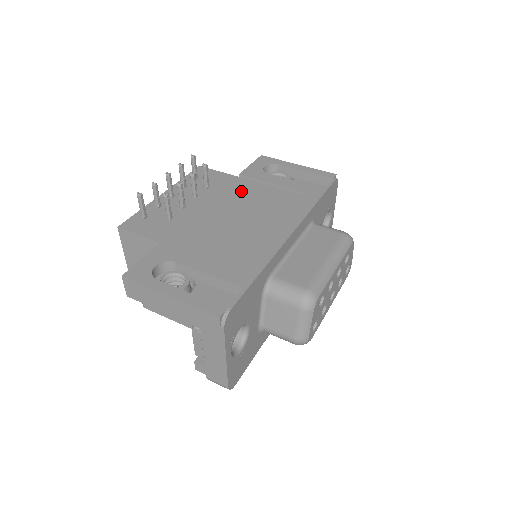
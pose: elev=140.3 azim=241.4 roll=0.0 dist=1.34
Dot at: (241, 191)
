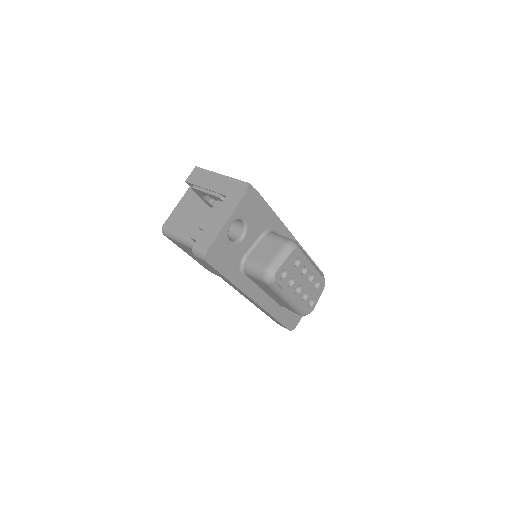
Dot at: occluded
